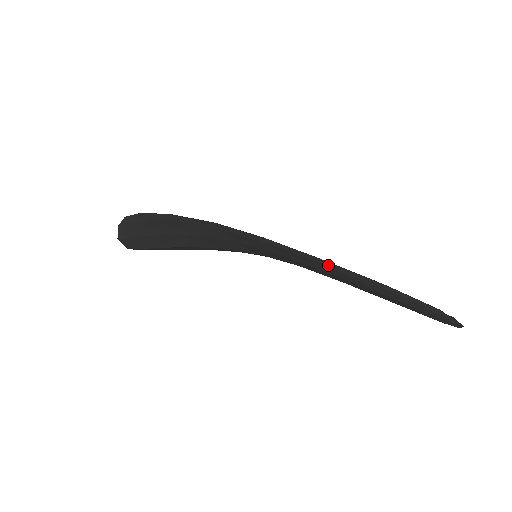
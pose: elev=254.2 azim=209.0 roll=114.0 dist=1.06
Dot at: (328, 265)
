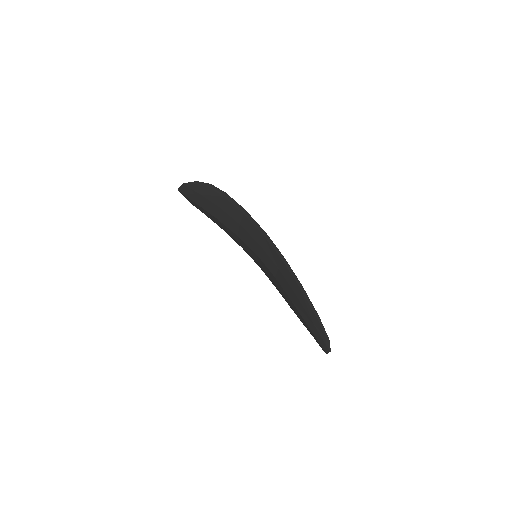
Dot at: (303, 291)
